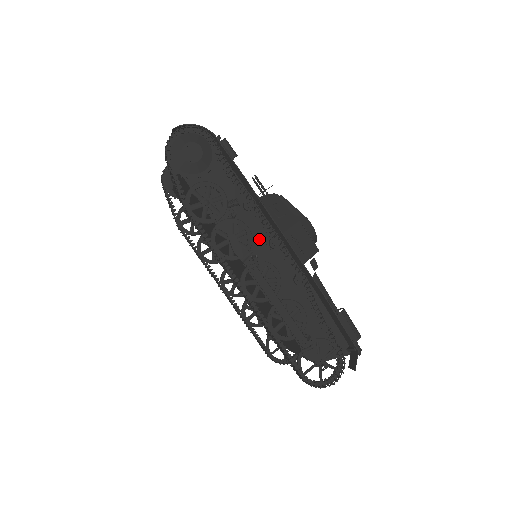
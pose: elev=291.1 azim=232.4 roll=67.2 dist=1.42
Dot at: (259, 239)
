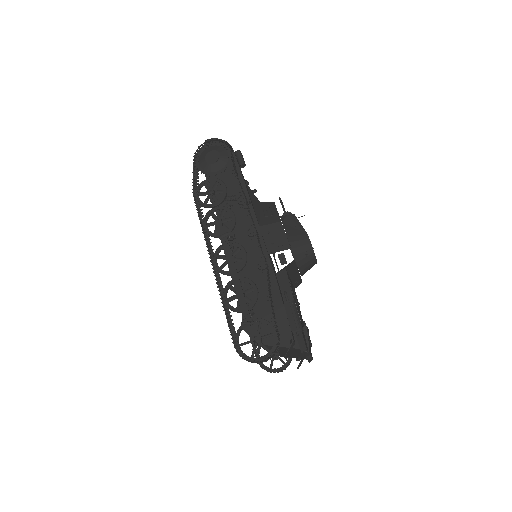
Dot at: (244, 229)
